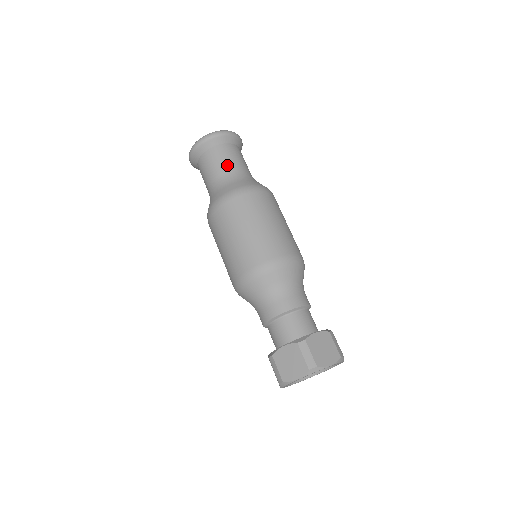
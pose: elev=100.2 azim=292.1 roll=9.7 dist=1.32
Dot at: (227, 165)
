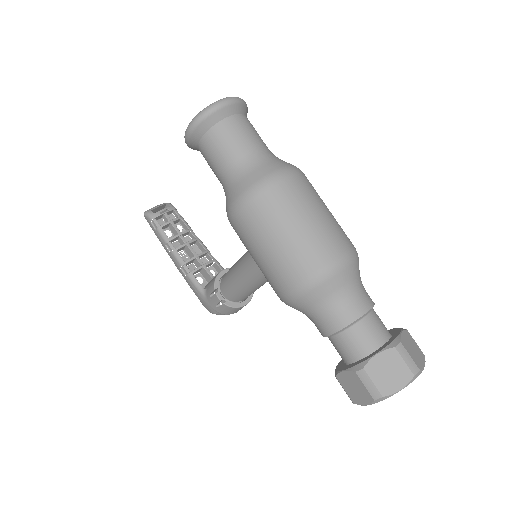
Dot at: (252, 140)
